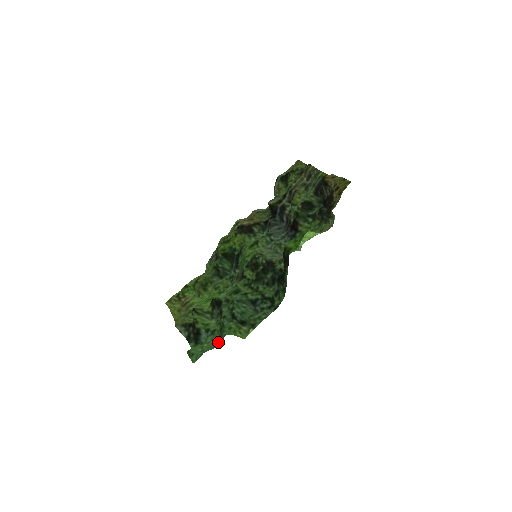
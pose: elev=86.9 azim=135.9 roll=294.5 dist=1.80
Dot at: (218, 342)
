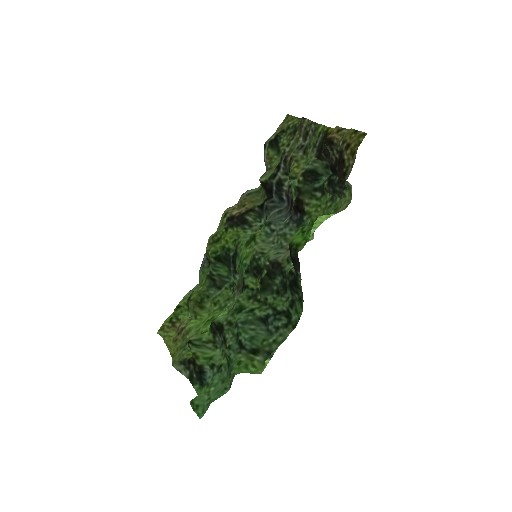
Dot at: (227, 385)
